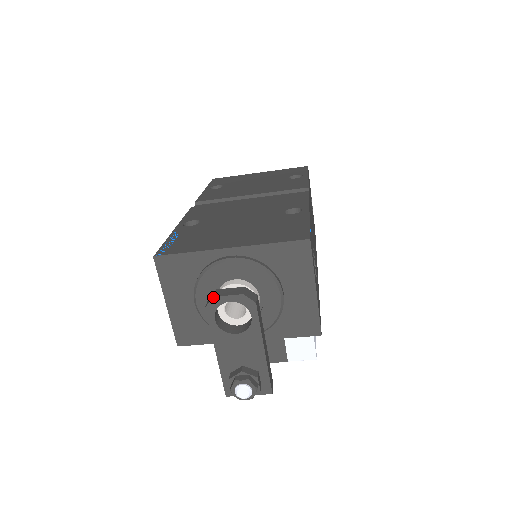
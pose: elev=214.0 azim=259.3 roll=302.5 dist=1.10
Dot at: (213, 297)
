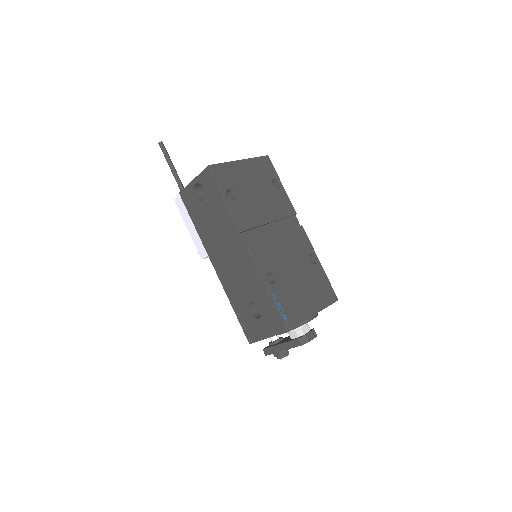
Dot at: occluded
